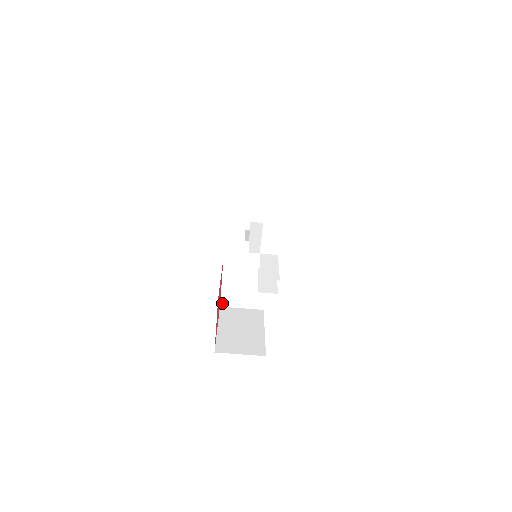
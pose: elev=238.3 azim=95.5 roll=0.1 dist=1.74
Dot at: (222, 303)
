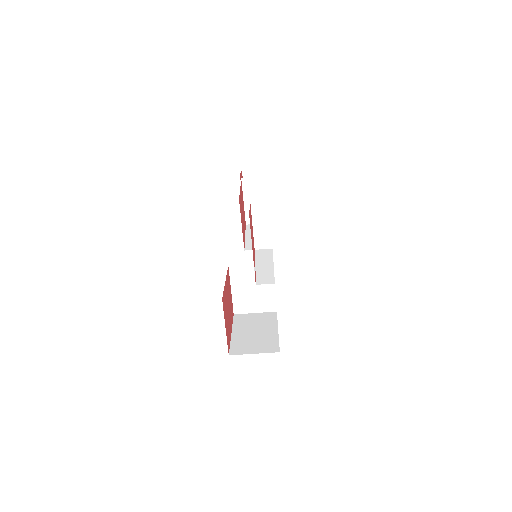
Dot at: (235, 310)
